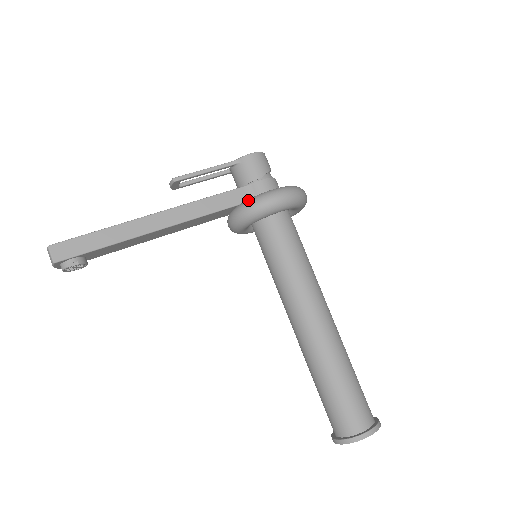
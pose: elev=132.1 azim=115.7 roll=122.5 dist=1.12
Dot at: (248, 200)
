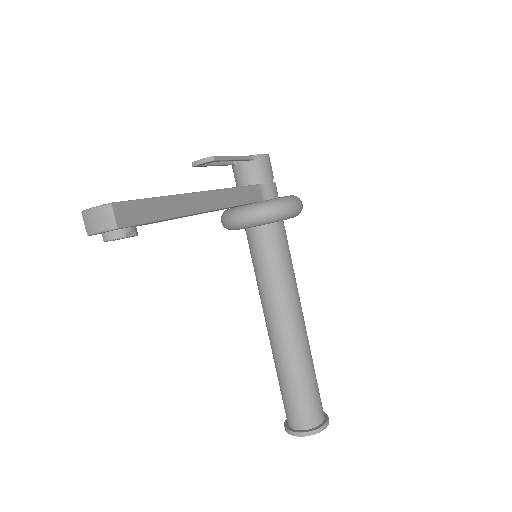
Dot at: (273, 201)
